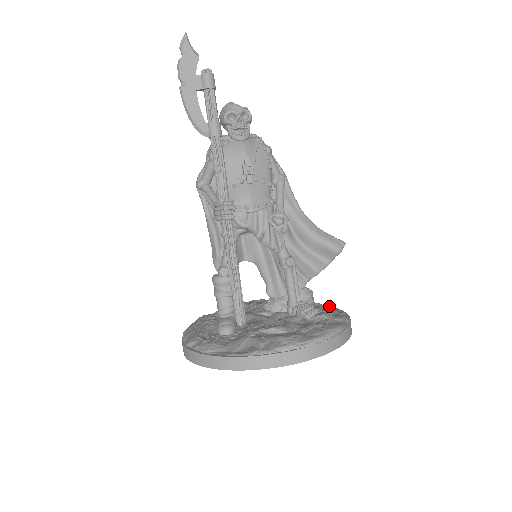
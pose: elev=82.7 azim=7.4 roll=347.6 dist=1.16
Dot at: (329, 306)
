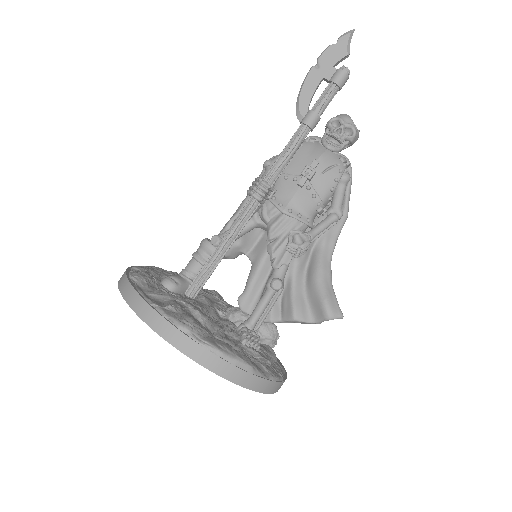
Dot at: occluded
